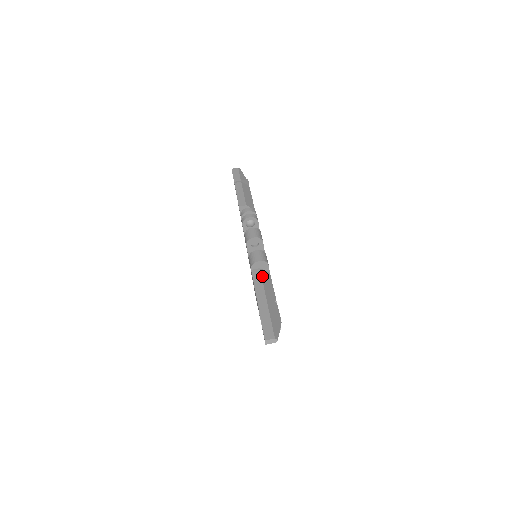
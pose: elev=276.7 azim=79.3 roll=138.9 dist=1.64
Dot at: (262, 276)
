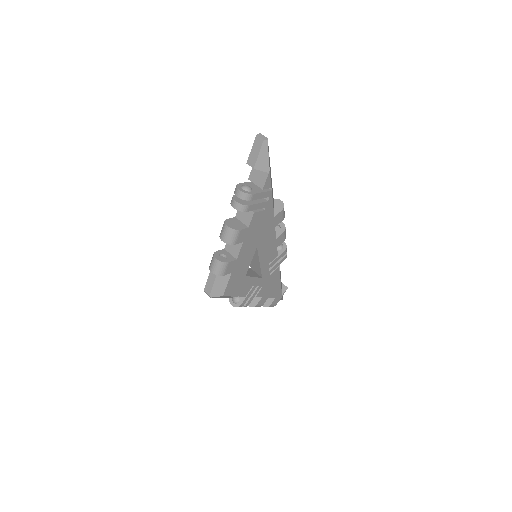
Dot at: occluded
